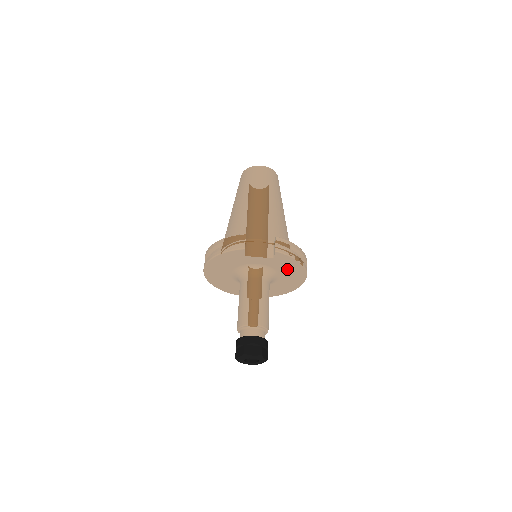
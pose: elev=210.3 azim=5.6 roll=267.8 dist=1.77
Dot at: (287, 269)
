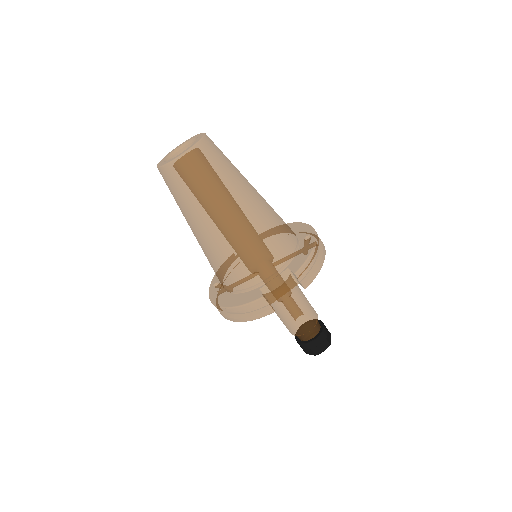
Dot at: occluded
